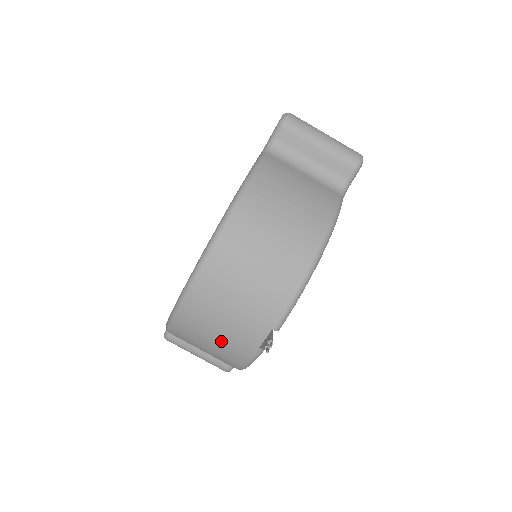
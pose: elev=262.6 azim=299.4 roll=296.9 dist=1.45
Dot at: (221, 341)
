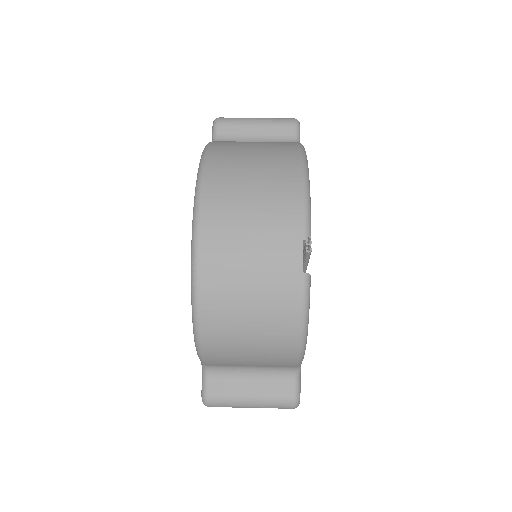
Dot at: (260, 295)
